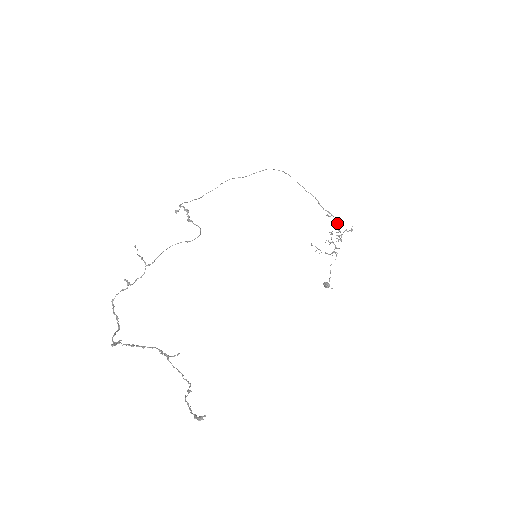
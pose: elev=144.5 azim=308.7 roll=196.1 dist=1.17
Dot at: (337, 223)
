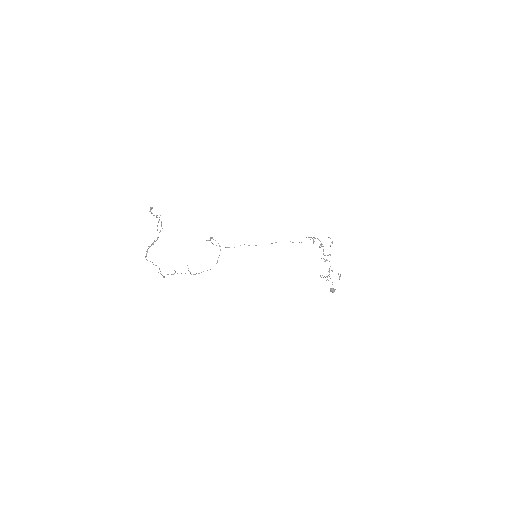
Dot at: (318, 239)
